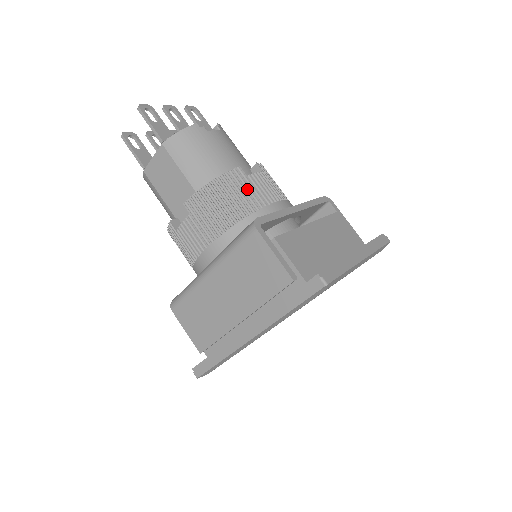
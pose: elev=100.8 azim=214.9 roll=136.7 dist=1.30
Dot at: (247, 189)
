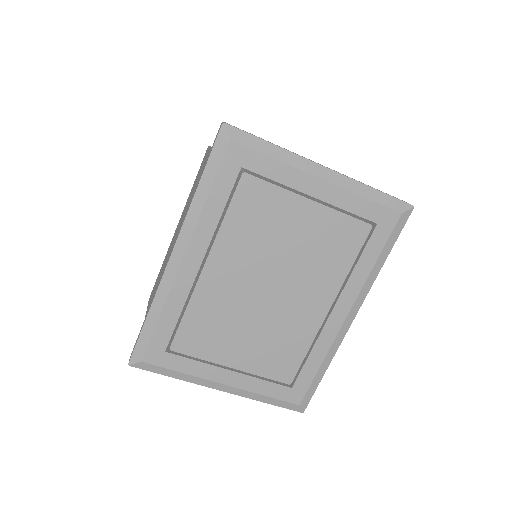
Dot at: occluded
